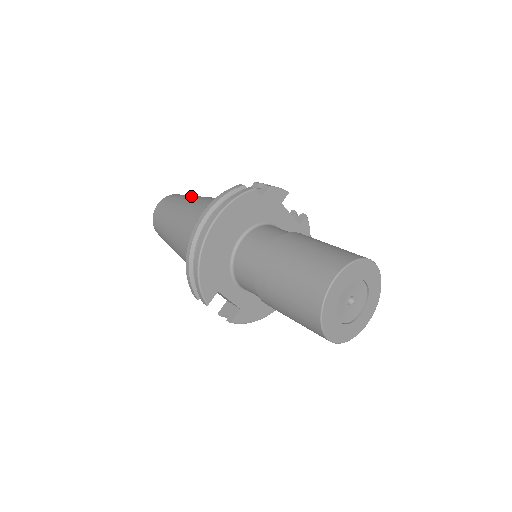
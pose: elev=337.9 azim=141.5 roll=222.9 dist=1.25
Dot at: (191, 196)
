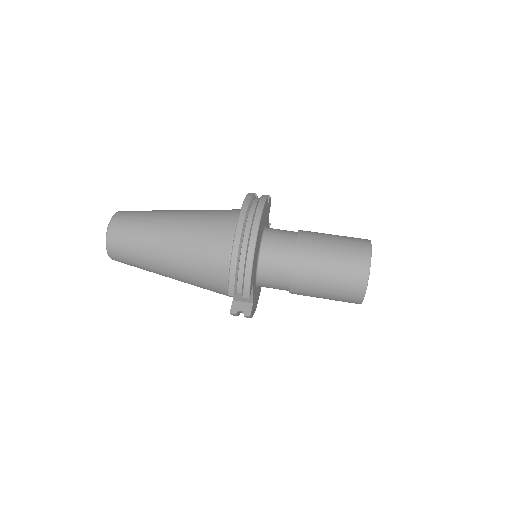
Dot at: (158, 210)
